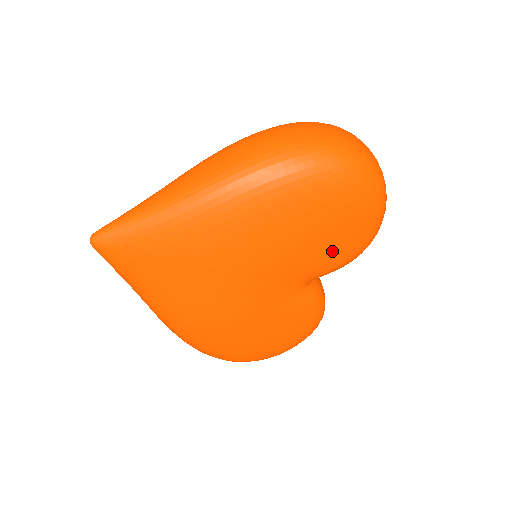
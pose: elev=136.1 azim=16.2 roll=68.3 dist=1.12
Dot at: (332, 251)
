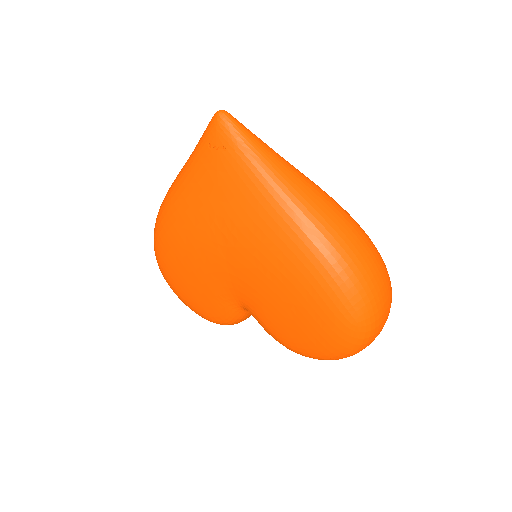
Dot at: (280, 327)
